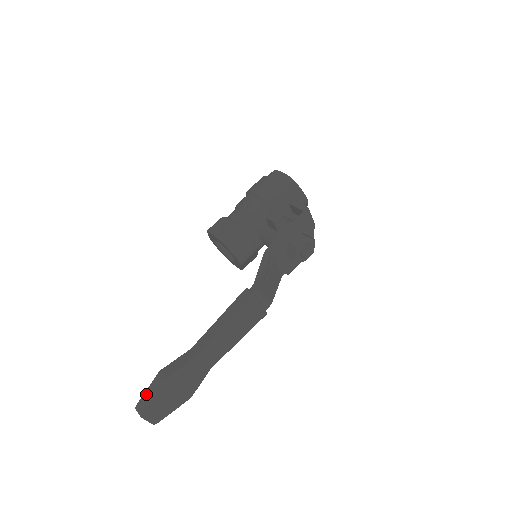
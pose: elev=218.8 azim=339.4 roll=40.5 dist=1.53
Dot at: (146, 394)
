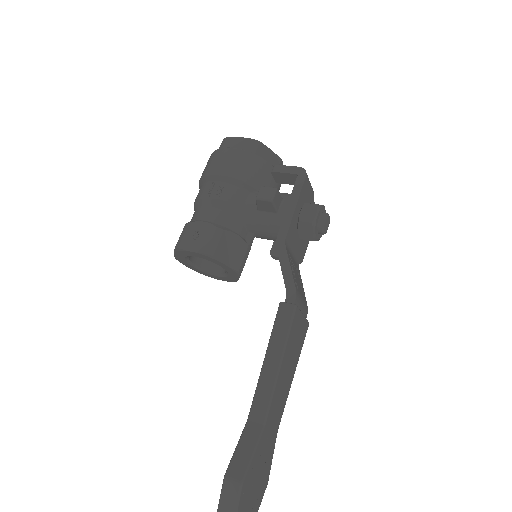
Dot at: out of frame
